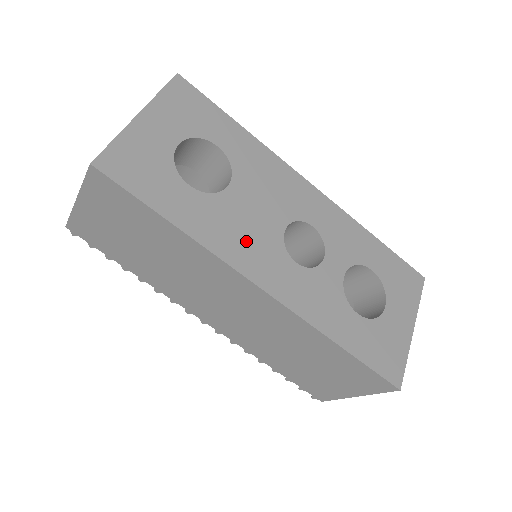
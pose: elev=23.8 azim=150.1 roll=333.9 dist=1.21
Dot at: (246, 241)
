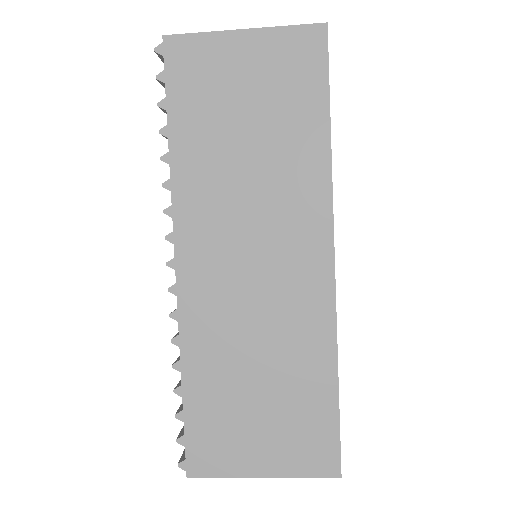
Dot at: occluded
